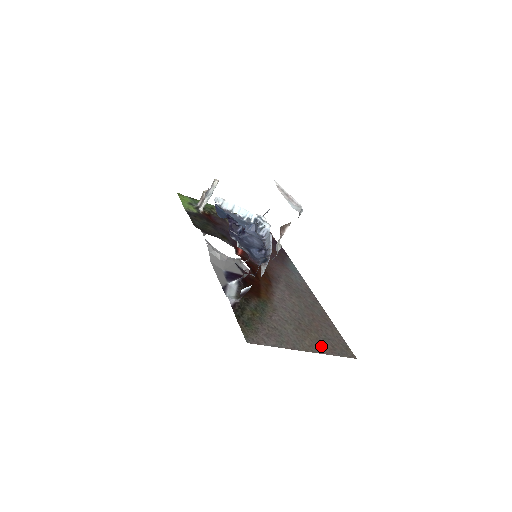
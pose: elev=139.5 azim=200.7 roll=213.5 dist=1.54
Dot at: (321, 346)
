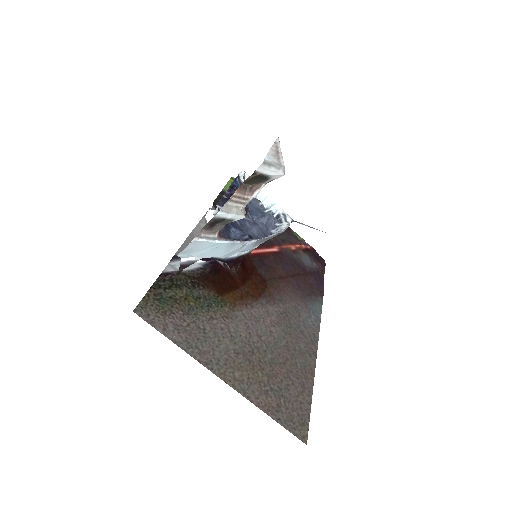
Dot at: (257, 392)
